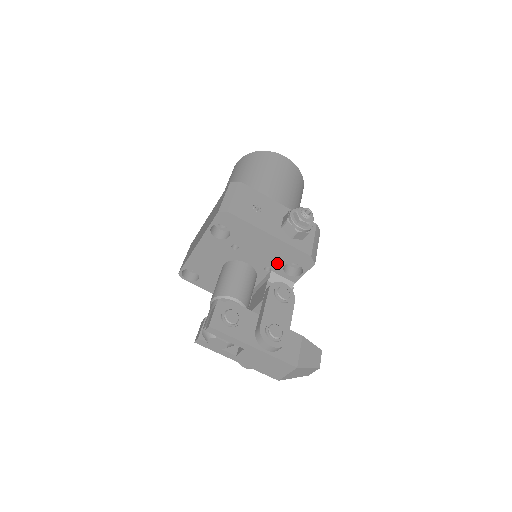
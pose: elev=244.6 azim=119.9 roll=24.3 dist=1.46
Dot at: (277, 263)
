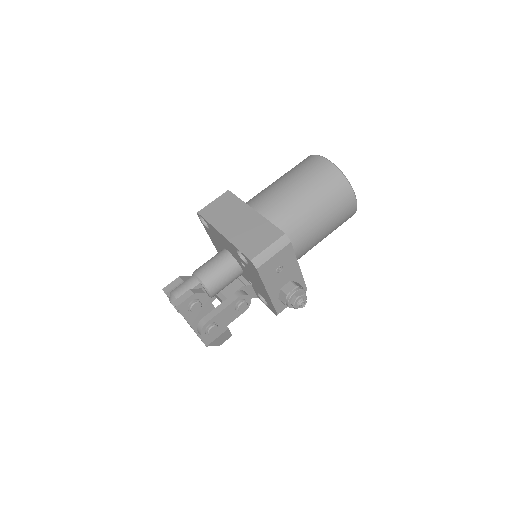
Dot at: (258, 290)
